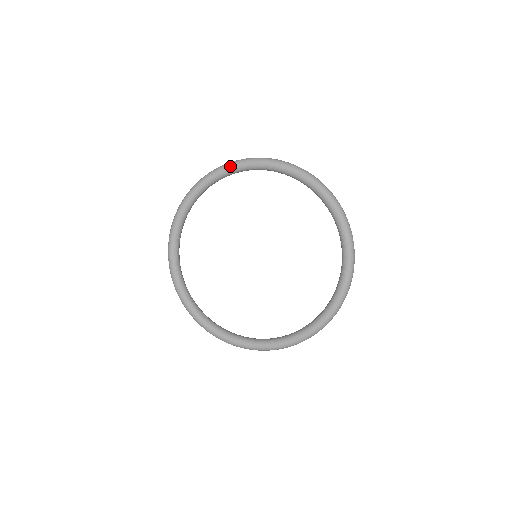
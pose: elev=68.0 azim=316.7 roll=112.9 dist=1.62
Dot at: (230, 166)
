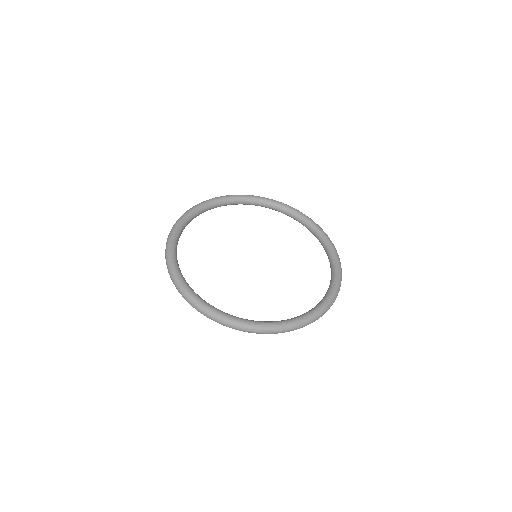
Dot at: (296, 209)
